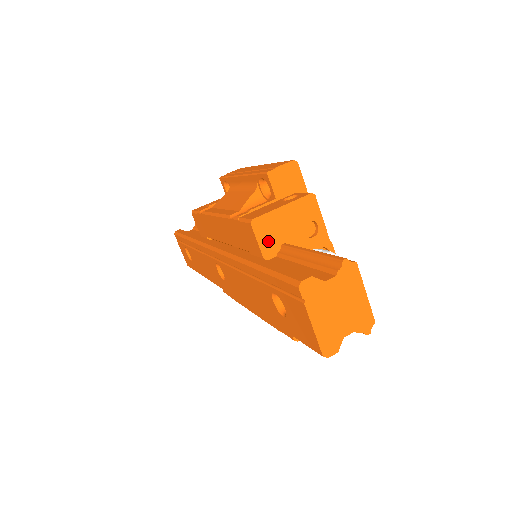
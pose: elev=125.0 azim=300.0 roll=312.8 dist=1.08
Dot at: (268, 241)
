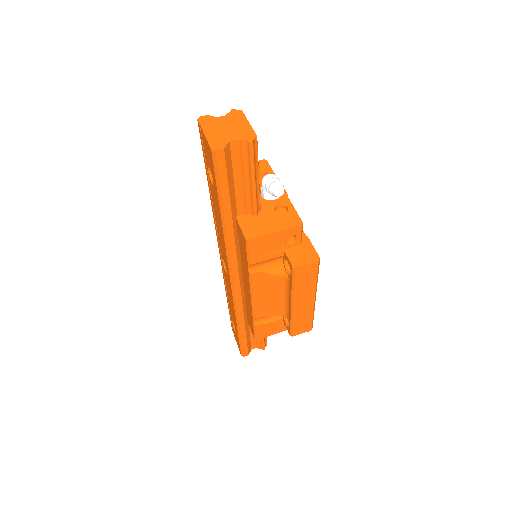
Dot at: occluded
